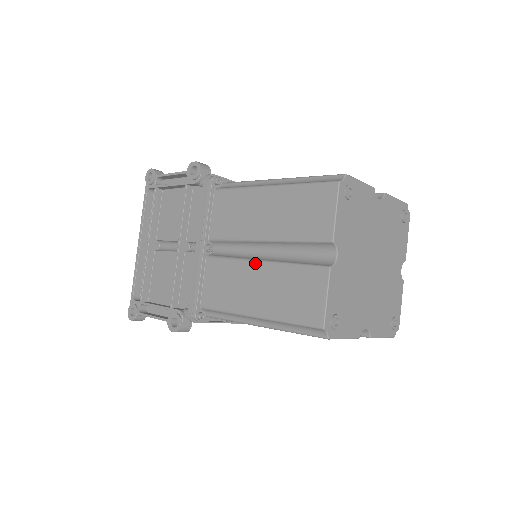
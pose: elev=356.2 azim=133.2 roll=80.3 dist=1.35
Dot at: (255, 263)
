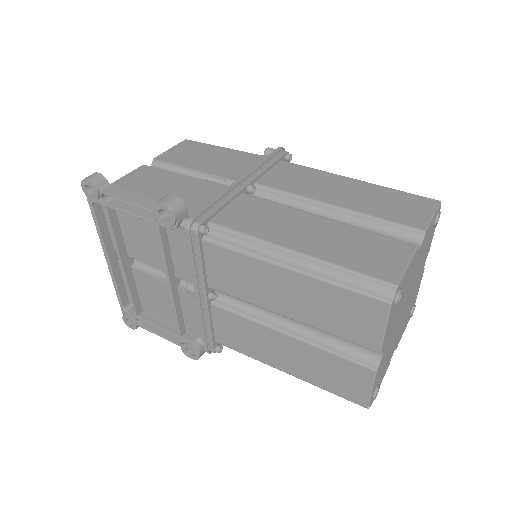
Dot at: (280, 334)
